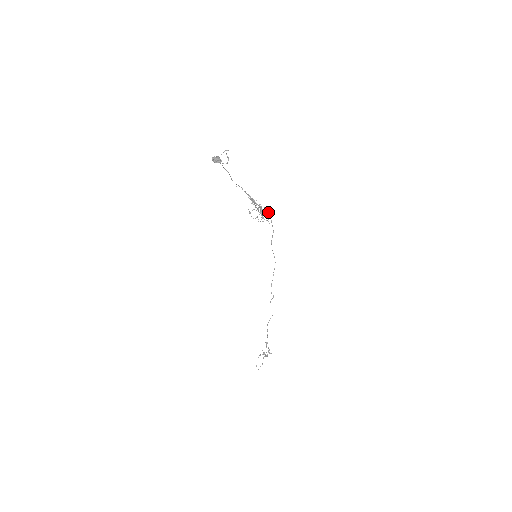
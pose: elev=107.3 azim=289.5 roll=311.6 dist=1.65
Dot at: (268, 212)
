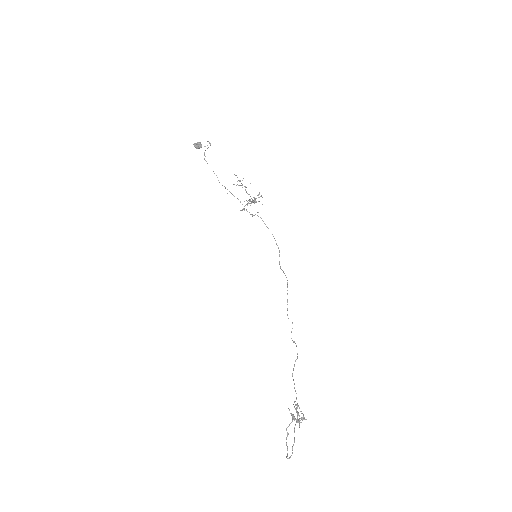
Dot at: (259, 194)
